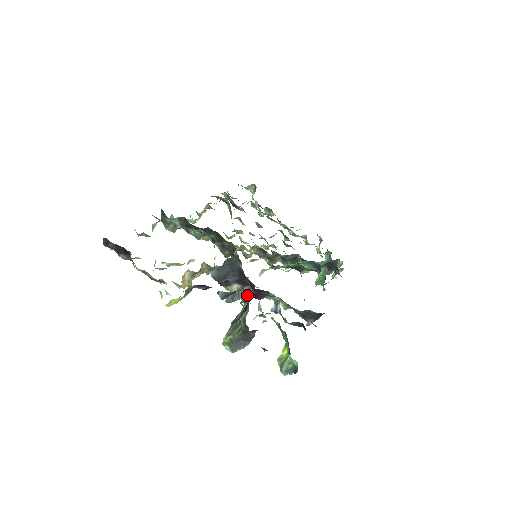
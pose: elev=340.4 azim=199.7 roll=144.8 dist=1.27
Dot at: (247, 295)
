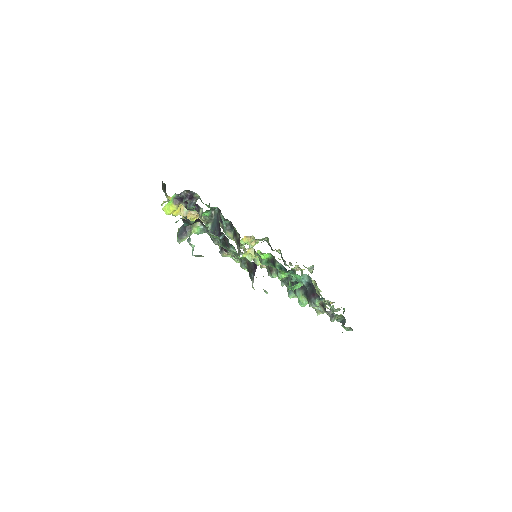
Dot at: (196, 201)
